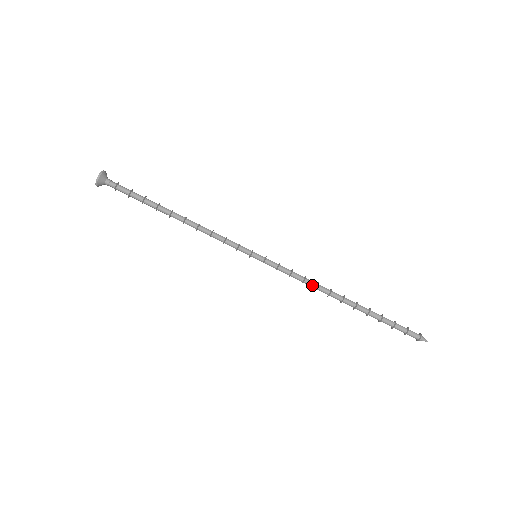
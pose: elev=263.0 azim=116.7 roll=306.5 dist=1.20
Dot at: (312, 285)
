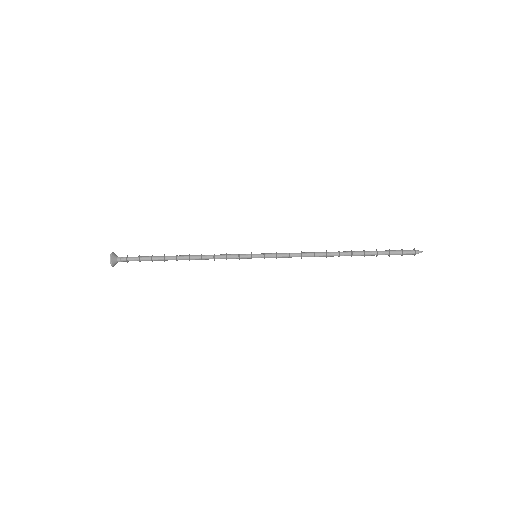
Dot at: occluded
